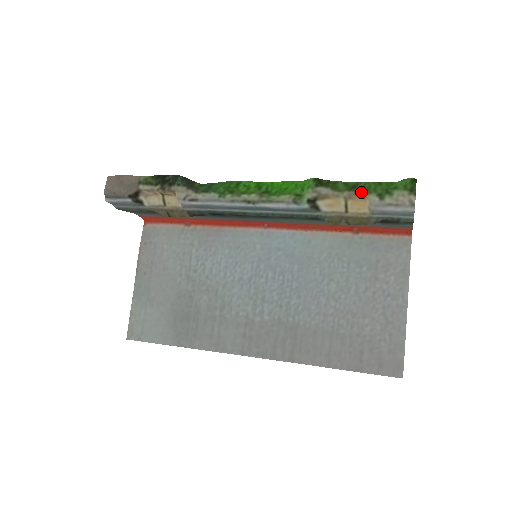
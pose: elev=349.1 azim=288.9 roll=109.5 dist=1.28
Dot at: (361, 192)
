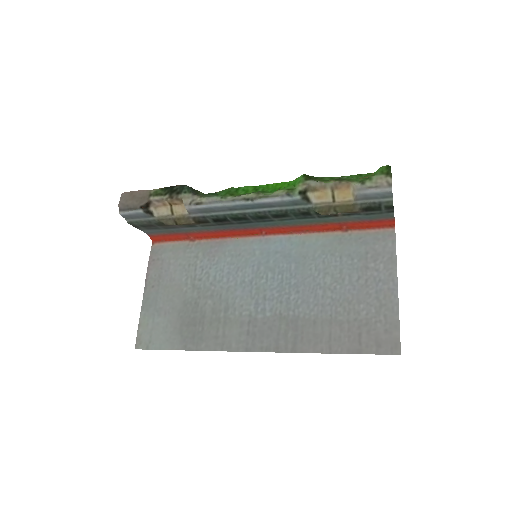
Dot at: (345, 181)
